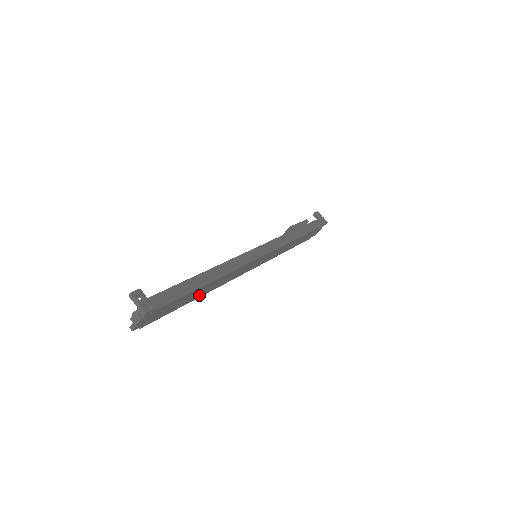
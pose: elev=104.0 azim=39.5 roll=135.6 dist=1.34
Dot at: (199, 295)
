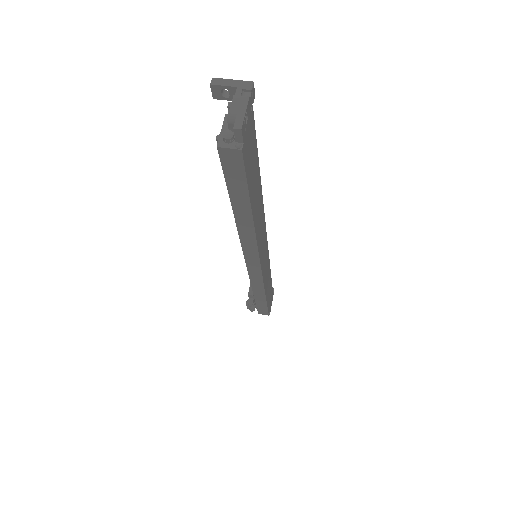
Dot at: (254, 211)
